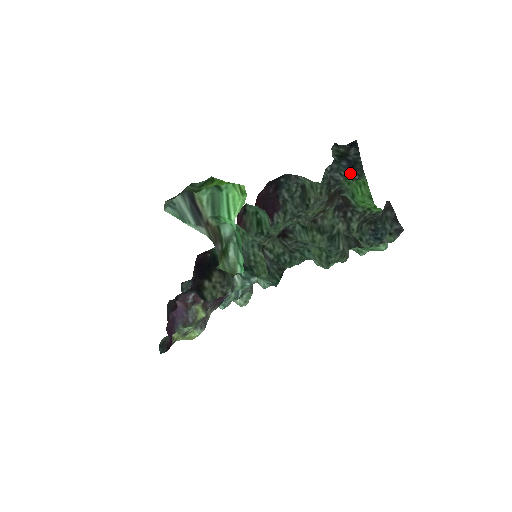
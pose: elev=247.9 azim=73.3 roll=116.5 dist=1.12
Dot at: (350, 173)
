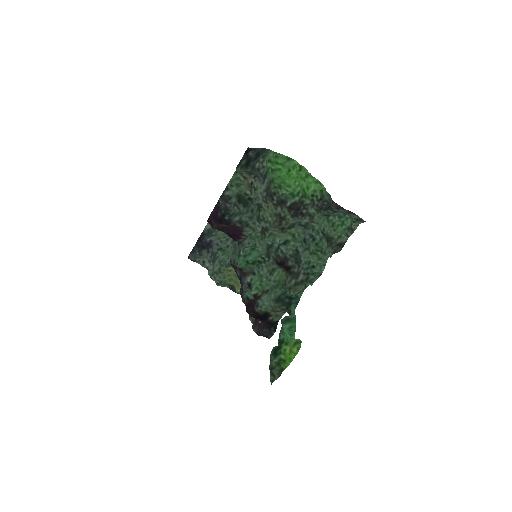
Dot at: (258, 158)
